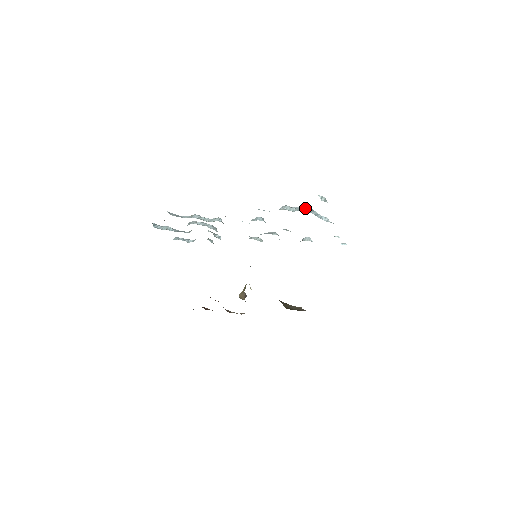
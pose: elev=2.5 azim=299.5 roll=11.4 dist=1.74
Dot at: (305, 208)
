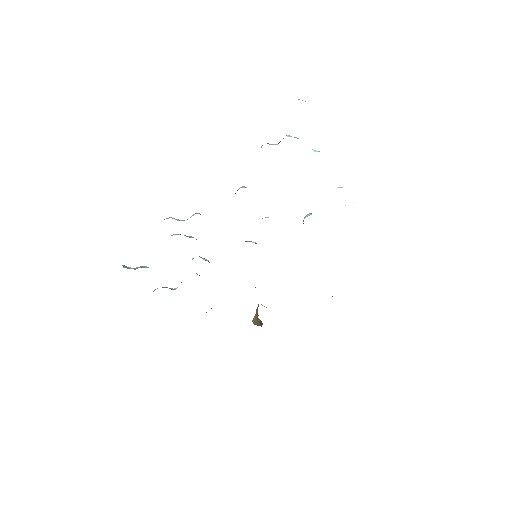
Dot at: (288, 136)
